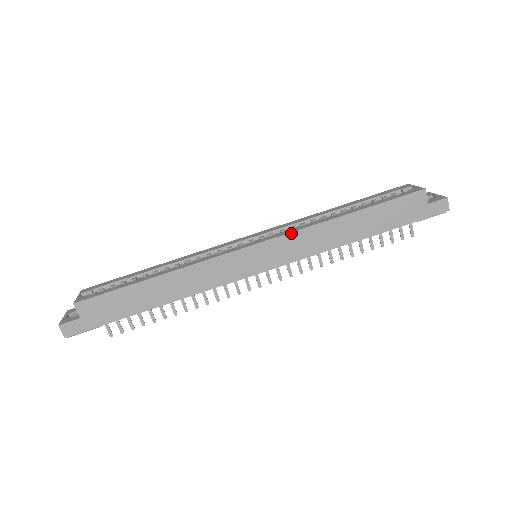
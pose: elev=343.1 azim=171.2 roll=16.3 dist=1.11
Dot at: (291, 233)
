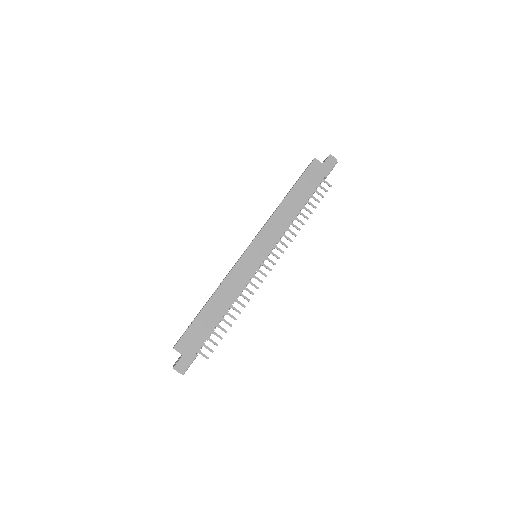
Dot at: (264, 227)
